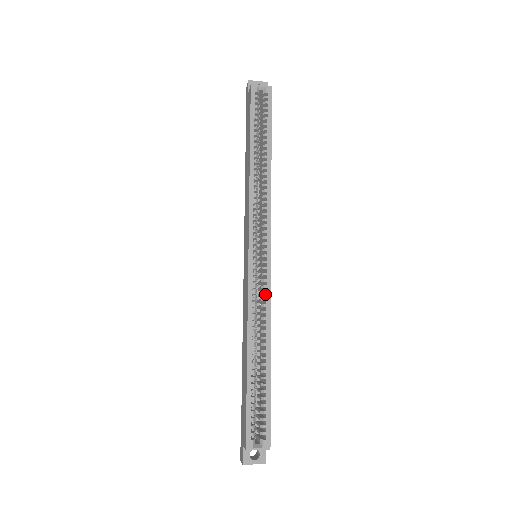
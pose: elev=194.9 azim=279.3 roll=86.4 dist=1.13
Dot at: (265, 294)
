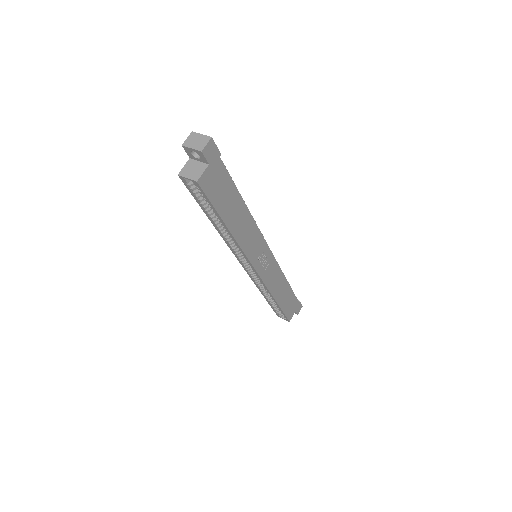
Dot at: occluded
